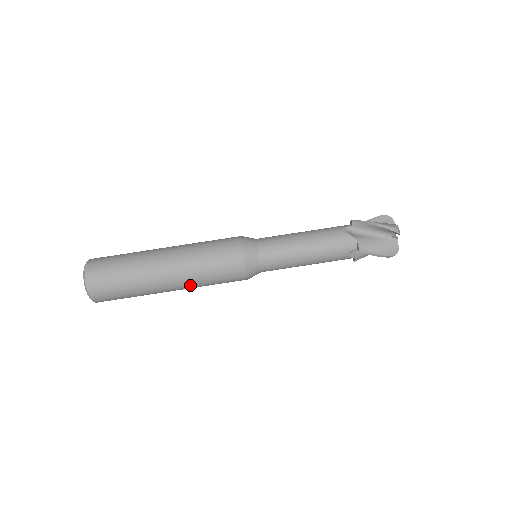
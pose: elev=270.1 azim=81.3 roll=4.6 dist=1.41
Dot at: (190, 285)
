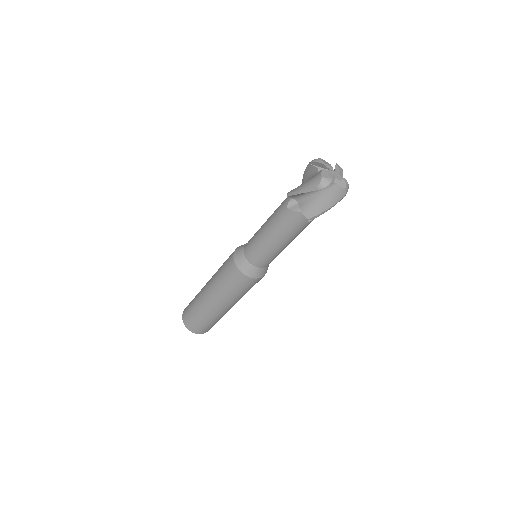
Dot at: (238, 300)
